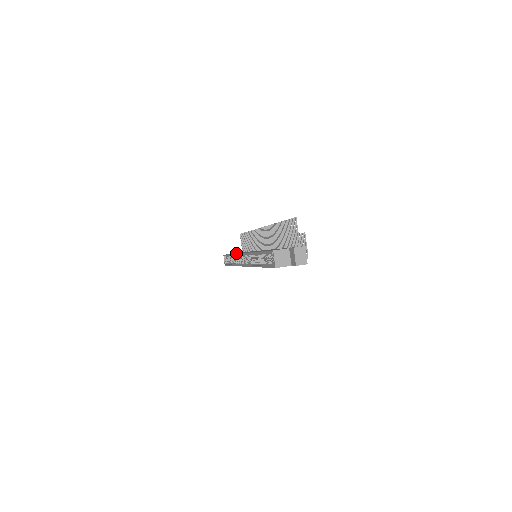
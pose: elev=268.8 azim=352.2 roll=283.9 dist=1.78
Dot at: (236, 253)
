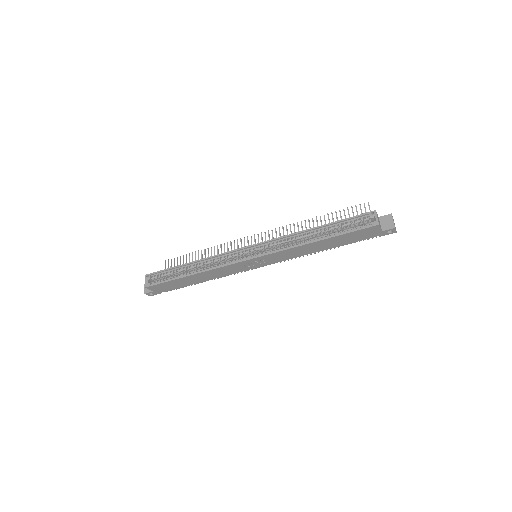
Dot at: (204, 259)
